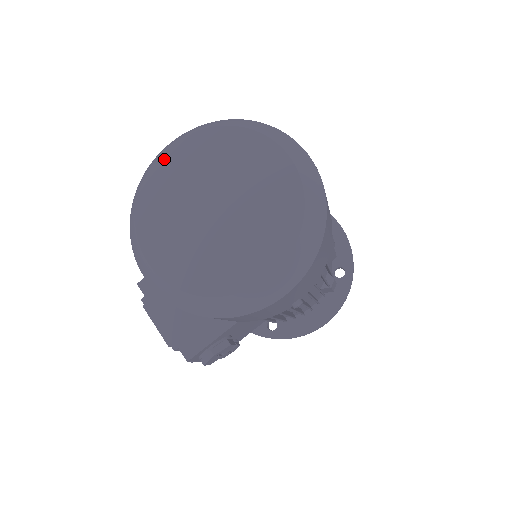
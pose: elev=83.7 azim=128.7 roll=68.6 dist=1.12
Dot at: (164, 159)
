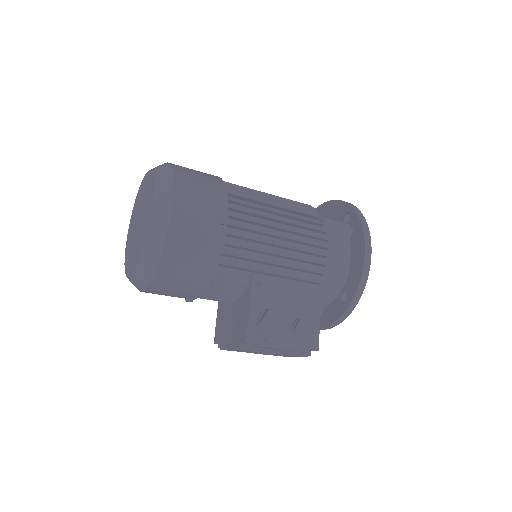
Dot at: (127, 241)
